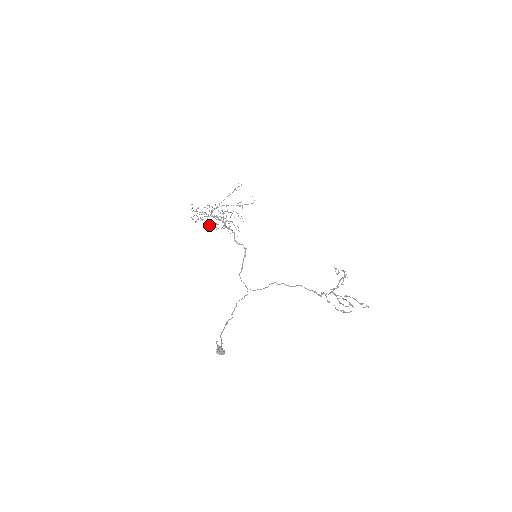
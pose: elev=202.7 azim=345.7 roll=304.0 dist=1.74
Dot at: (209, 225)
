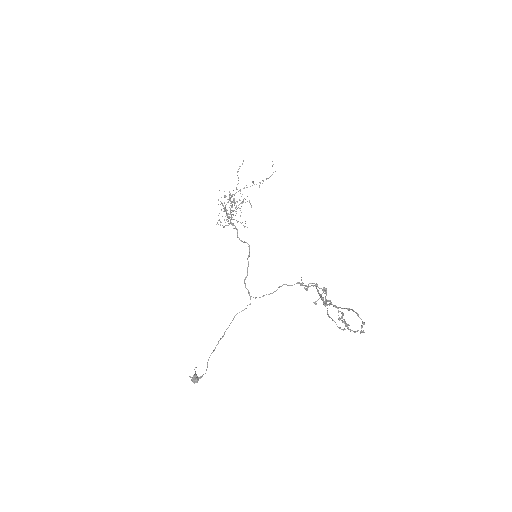
Dot at: occluded
